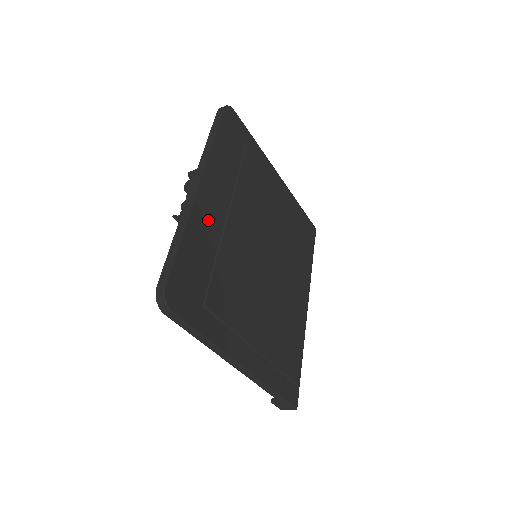
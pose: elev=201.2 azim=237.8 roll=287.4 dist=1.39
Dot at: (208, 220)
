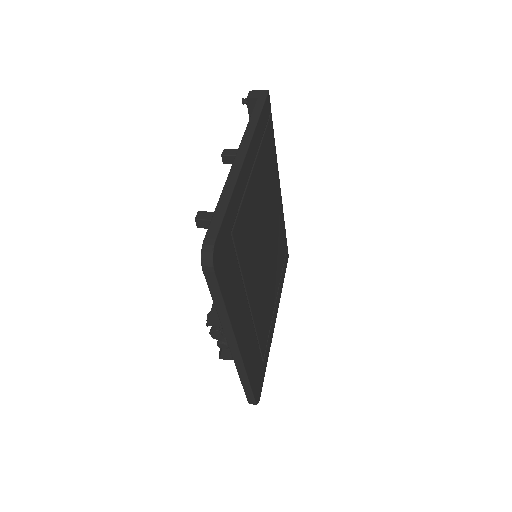
Dot at: (249, 343)
